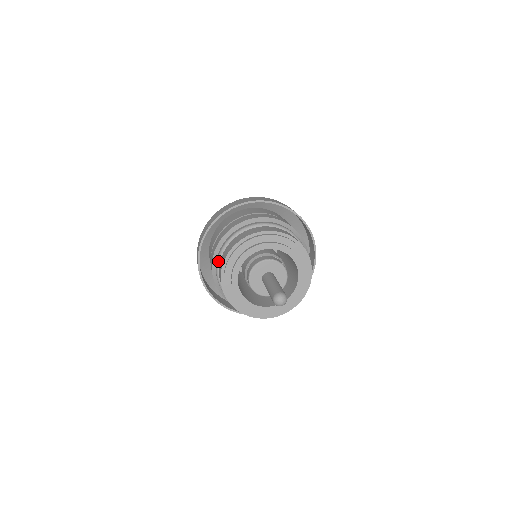
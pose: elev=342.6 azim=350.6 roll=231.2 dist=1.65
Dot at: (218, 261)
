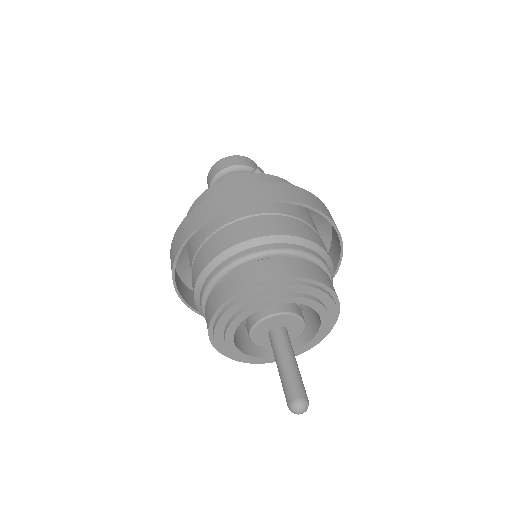
Dot at: (202, 302)
